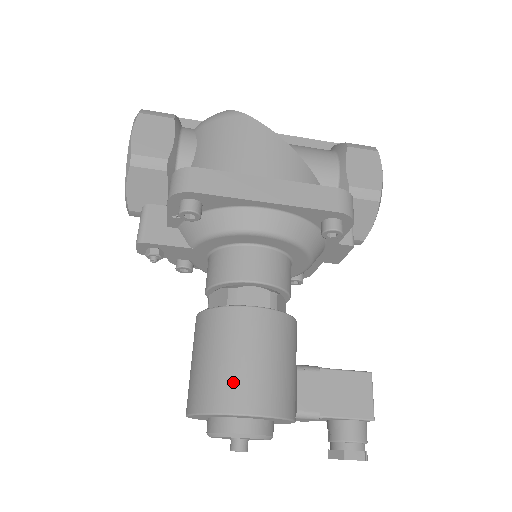
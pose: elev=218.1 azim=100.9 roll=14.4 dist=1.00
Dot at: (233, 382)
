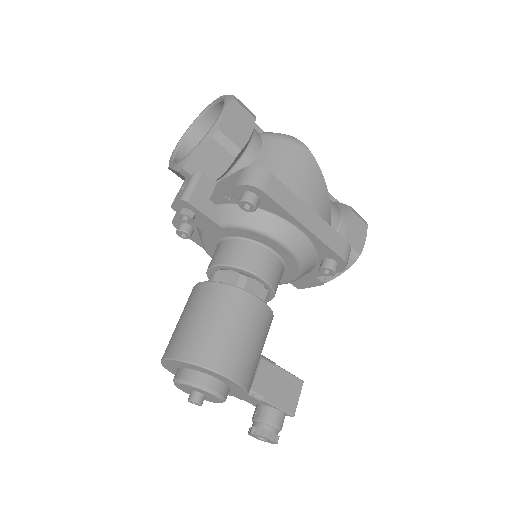
Dot at: (227, 349)
